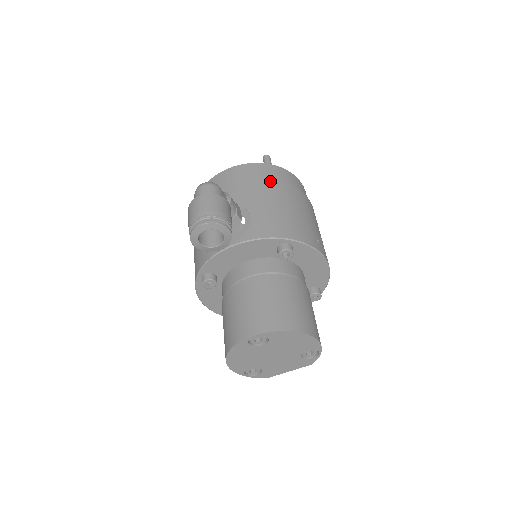
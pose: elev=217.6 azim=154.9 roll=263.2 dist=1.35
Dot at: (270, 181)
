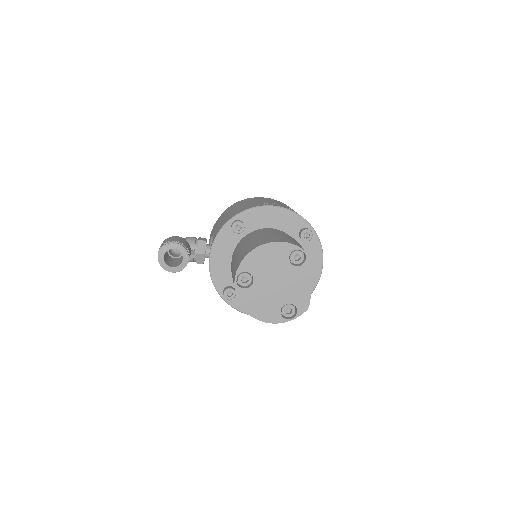
Dot at: (223, 213)
